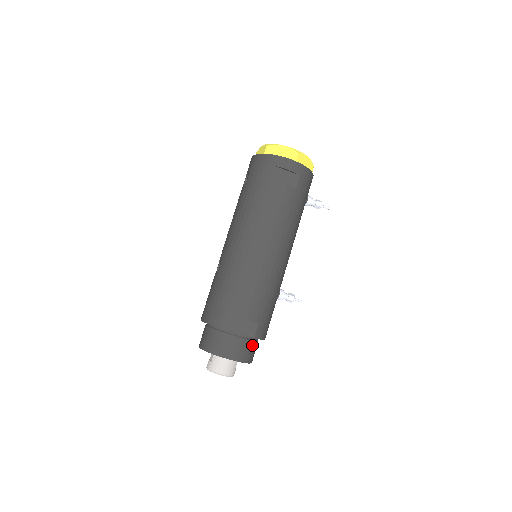
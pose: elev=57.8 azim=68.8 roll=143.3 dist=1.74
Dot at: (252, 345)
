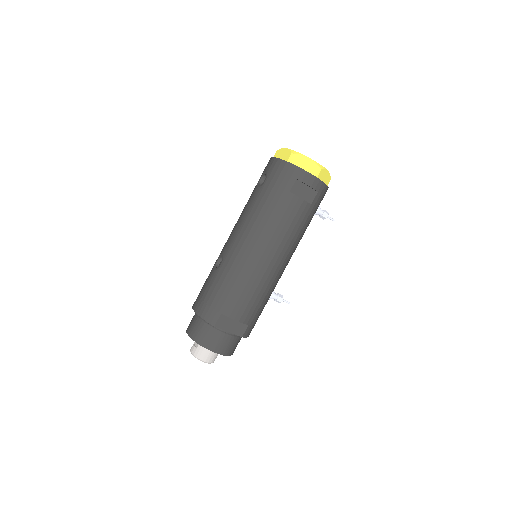
Dot at: (238, 341)
